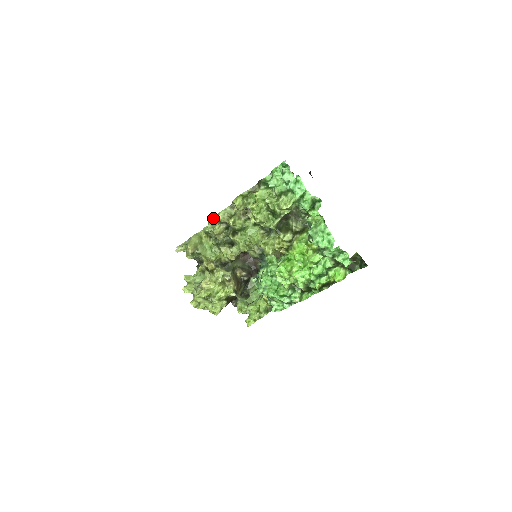
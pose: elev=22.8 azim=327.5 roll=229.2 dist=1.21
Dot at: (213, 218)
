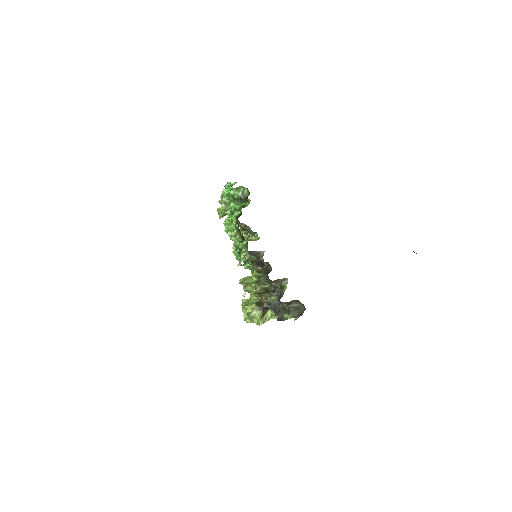
Dot at: (233, 246)
